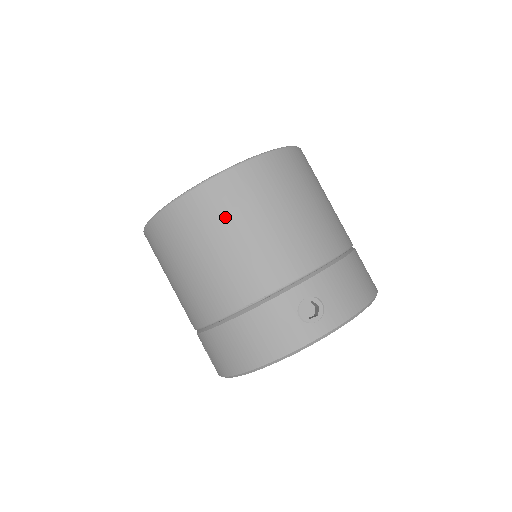
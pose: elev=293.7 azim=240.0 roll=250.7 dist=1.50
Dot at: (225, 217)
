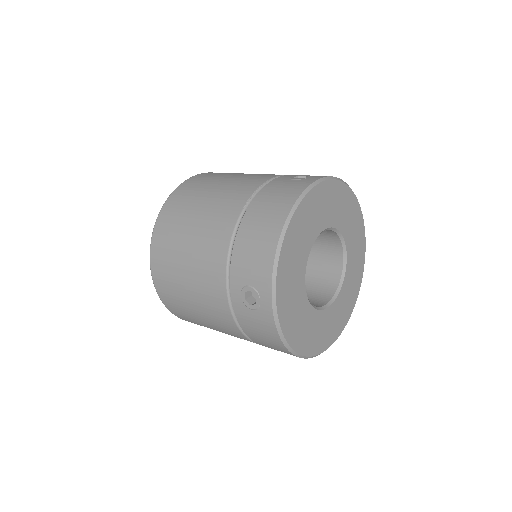
Dot at: (206, 182)
